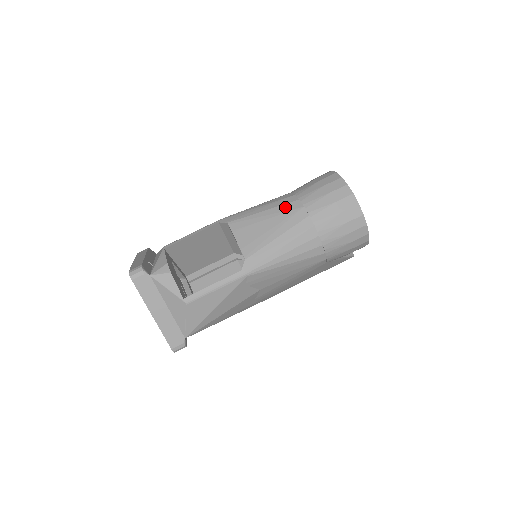
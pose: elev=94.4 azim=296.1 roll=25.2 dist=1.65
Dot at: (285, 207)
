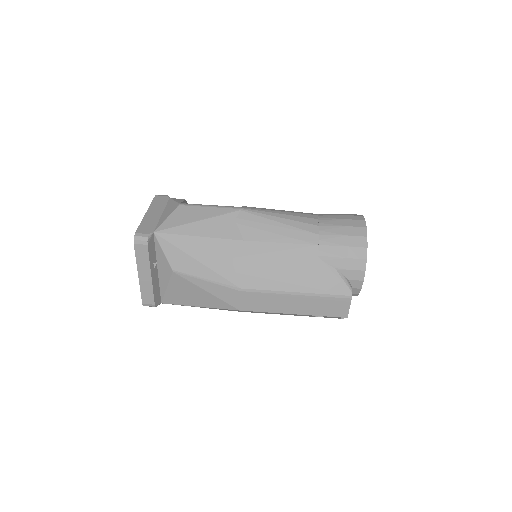
Dot at: occluded
